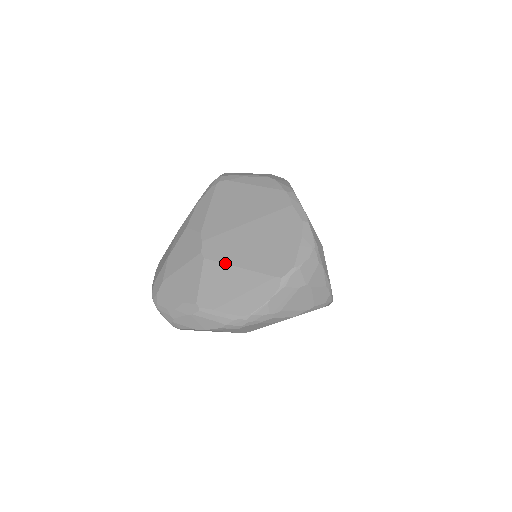
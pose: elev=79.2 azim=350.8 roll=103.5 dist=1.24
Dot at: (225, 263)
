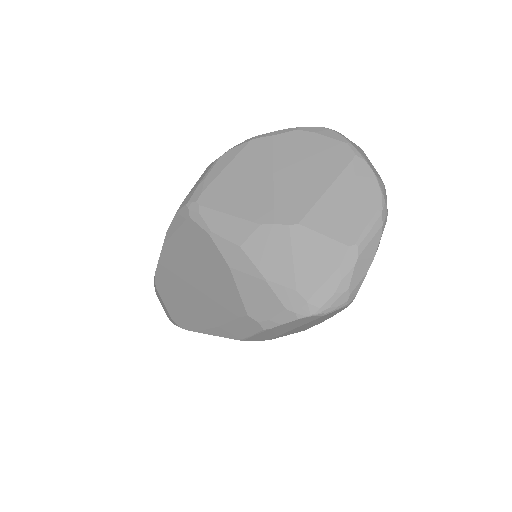
Dot at: (315, 203)
